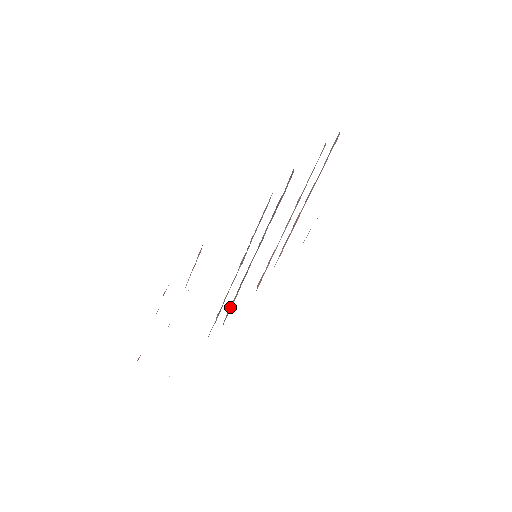
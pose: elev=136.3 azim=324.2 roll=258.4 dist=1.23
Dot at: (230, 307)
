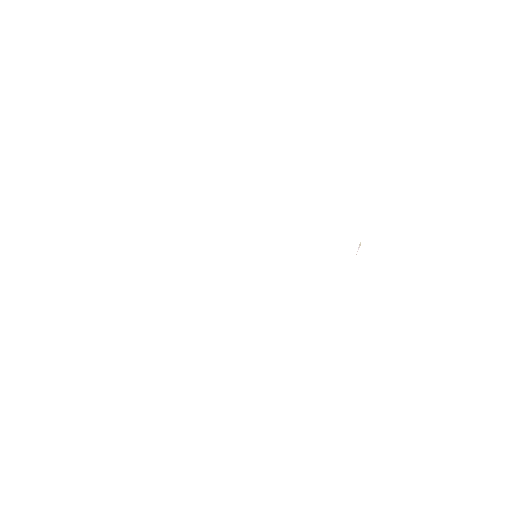
Dot at: occluded
